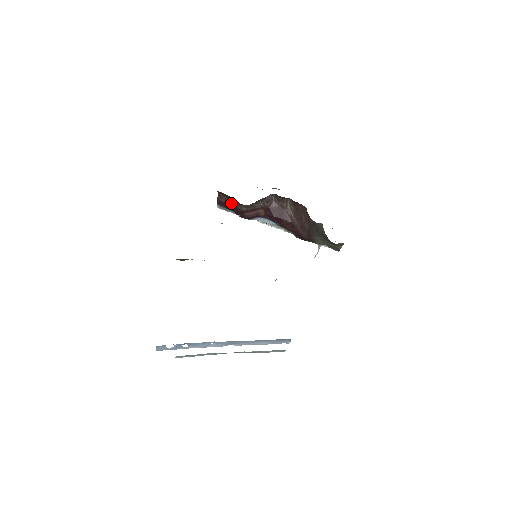
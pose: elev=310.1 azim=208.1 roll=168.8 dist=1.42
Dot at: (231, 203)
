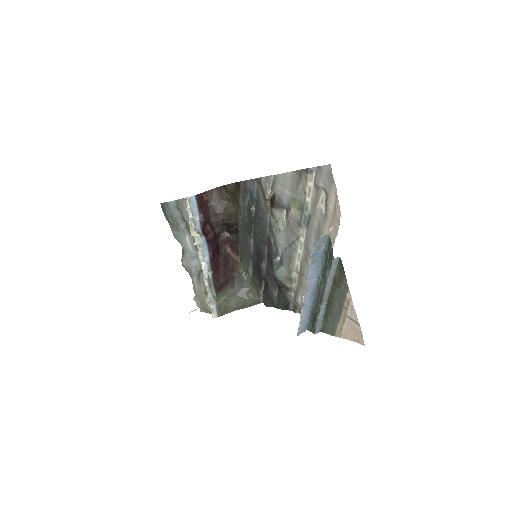
Dot at: (209, 206)
